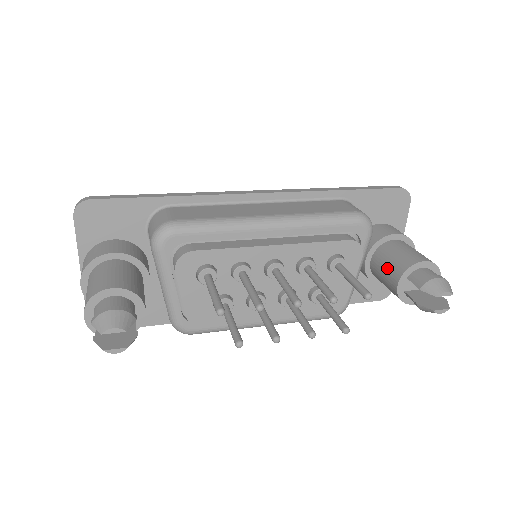
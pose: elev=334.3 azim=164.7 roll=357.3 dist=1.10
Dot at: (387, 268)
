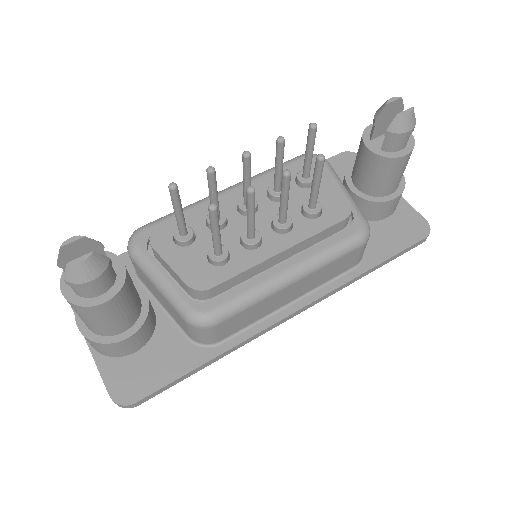
Dot at: (358, 161)
